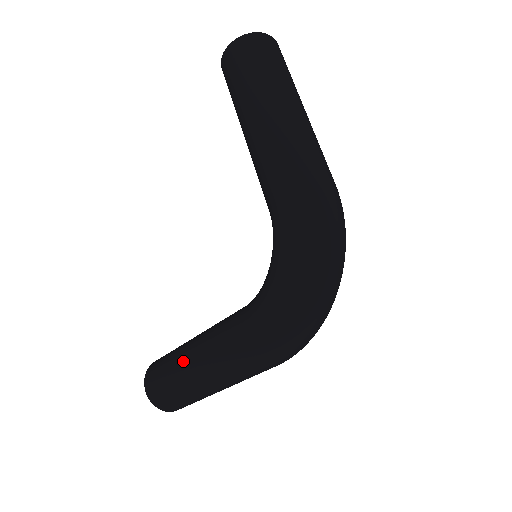
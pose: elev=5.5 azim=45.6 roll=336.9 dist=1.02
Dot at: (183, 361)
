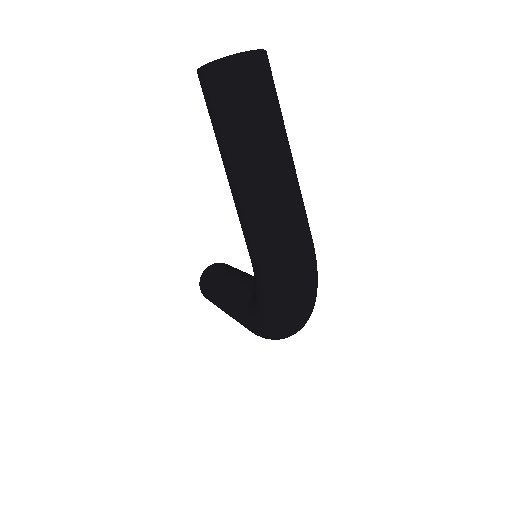
Dot at: (217, 299)
